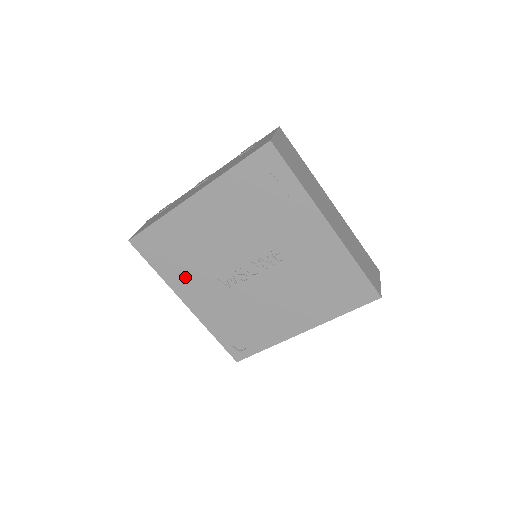
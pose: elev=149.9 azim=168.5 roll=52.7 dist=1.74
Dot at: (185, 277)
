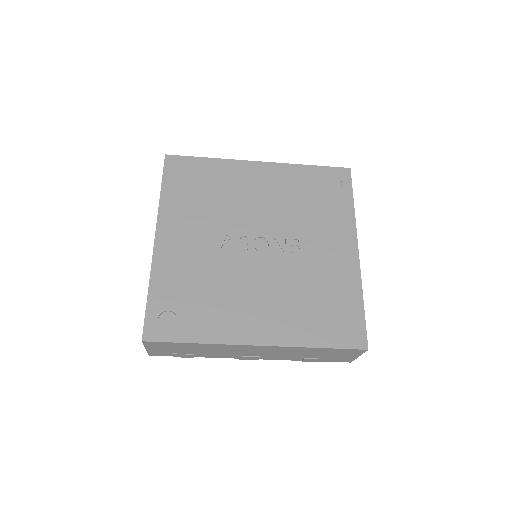
Dot at: (185, 213)
